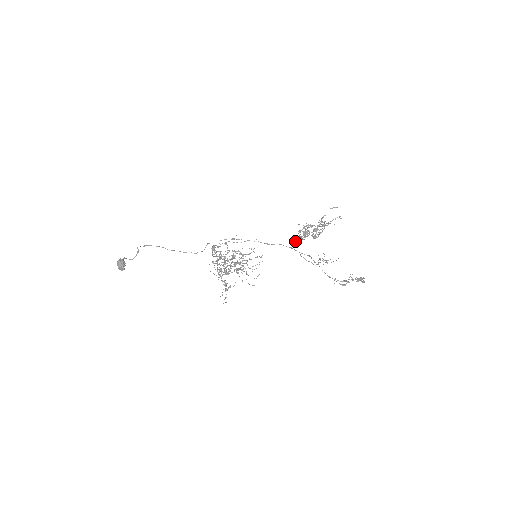
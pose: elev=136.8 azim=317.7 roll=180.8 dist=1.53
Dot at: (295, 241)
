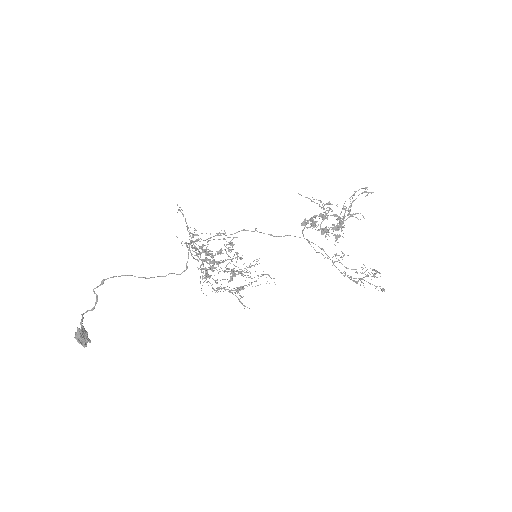
Dot at: (304, 223)
